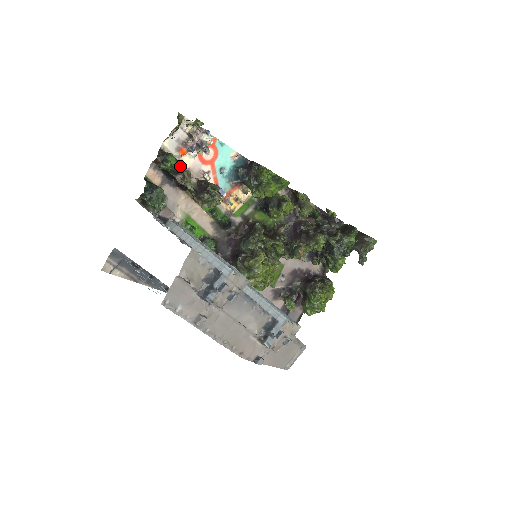
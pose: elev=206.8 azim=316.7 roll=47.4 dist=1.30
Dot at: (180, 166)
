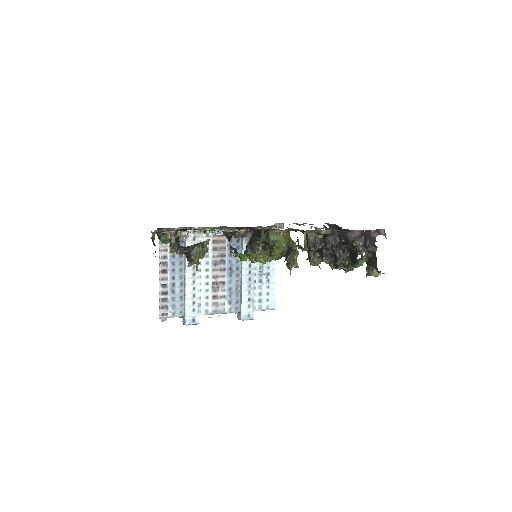
Dot at: occluded
